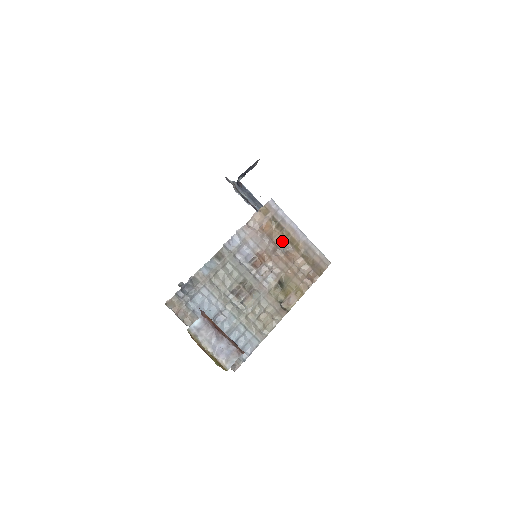
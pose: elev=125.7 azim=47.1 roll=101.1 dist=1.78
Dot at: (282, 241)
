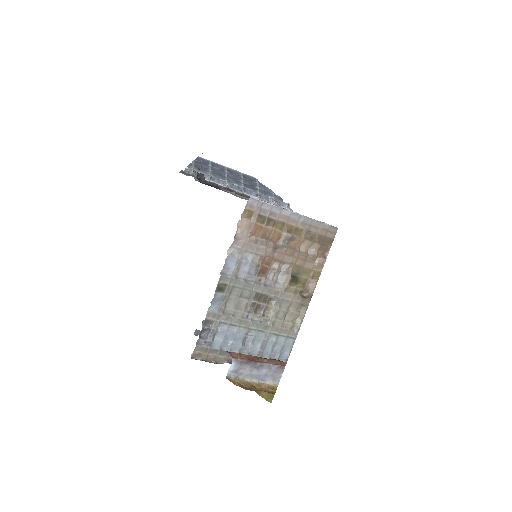
Dot at: (279, 235)
